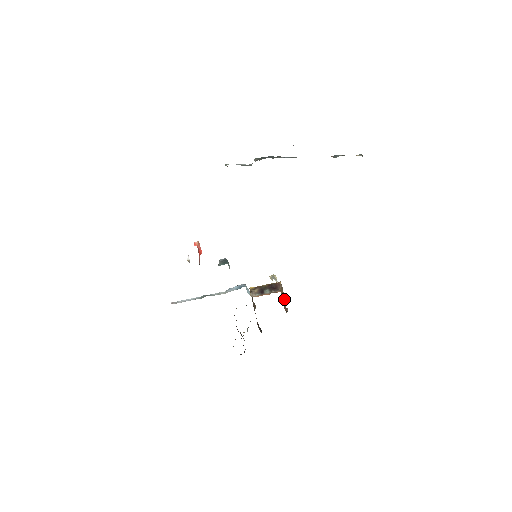
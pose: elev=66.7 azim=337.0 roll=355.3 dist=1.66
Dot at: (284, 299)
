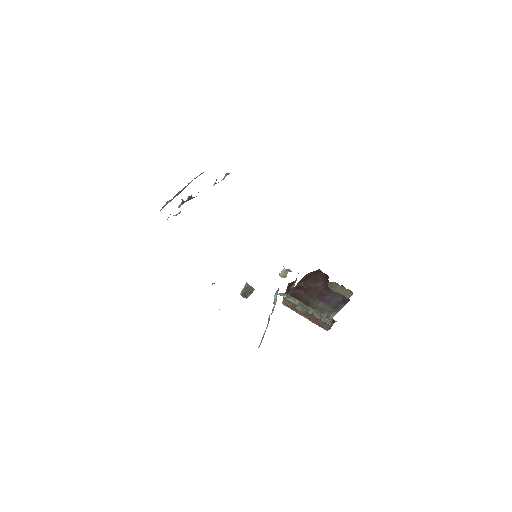
Dot at: occluded
